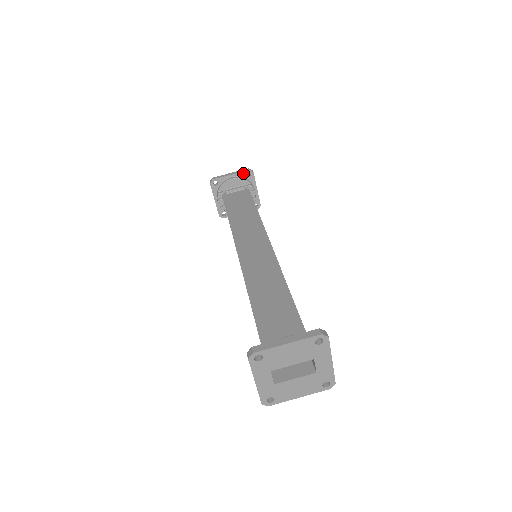
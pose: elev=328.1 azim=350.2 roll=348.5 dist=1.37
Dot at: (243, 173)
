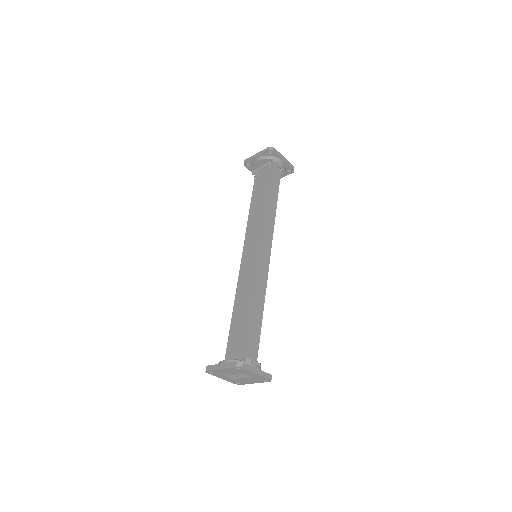
Dot at: (265, 153)
